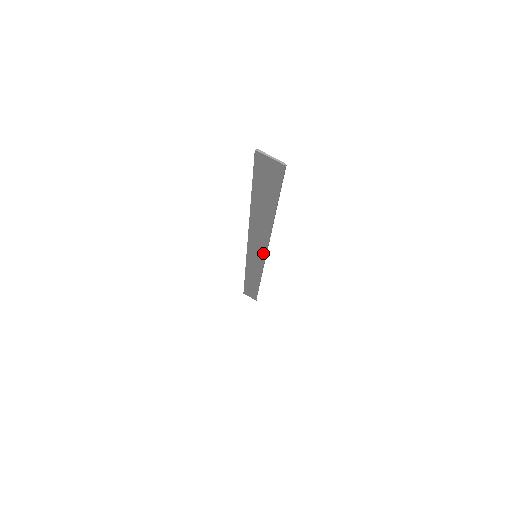
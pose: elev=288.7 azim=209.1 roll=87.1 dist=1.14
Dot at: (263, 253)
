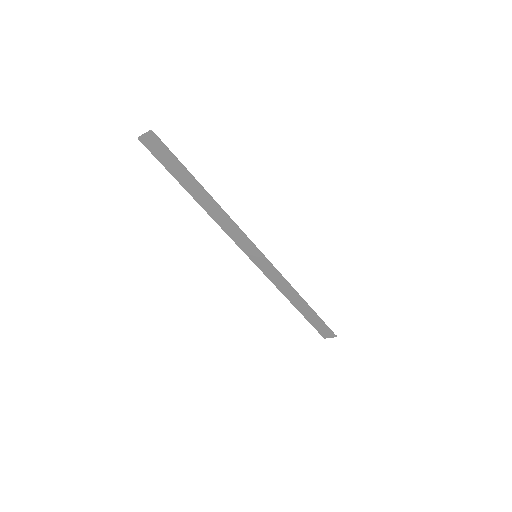
Dot at: (250, 244)
